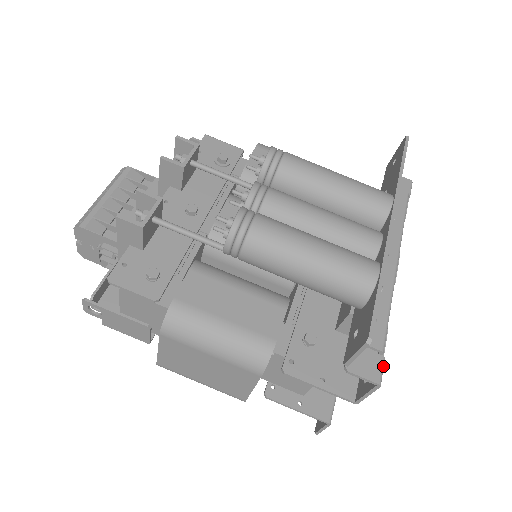
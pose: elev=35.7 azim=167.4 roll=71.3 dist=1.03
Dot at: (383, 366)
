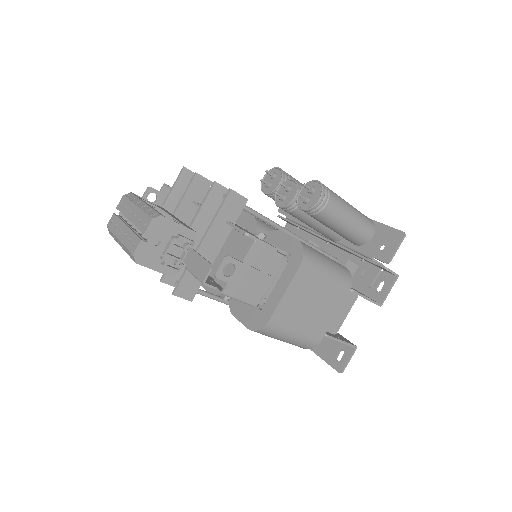
Dot at: occluded
